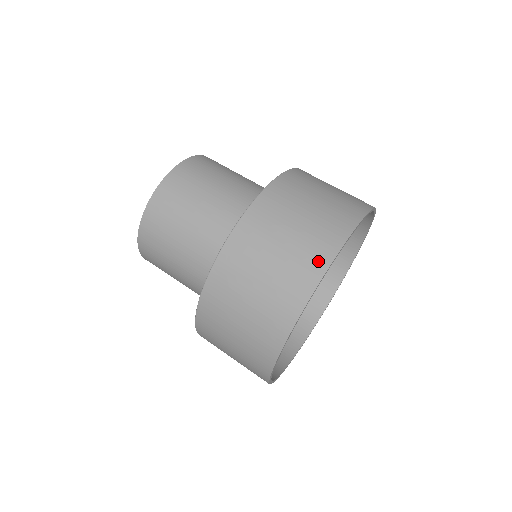
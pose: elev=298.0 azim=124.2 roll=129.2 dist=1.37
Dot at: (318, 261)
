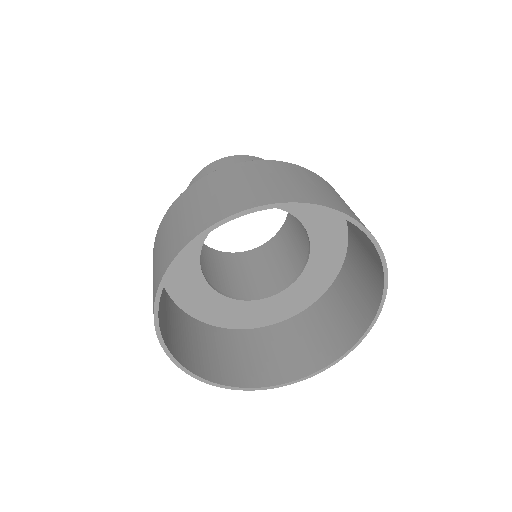
Dot at: (340, 207)
